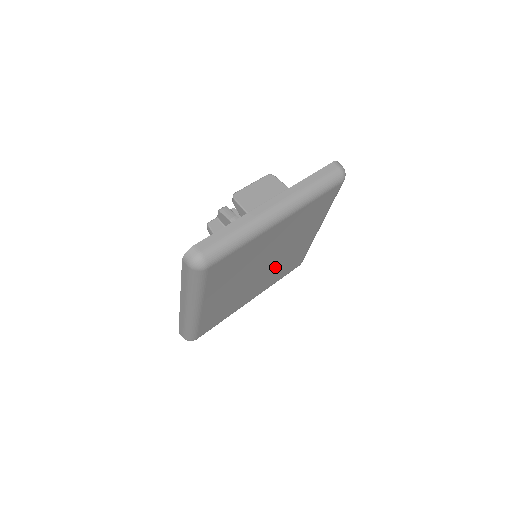
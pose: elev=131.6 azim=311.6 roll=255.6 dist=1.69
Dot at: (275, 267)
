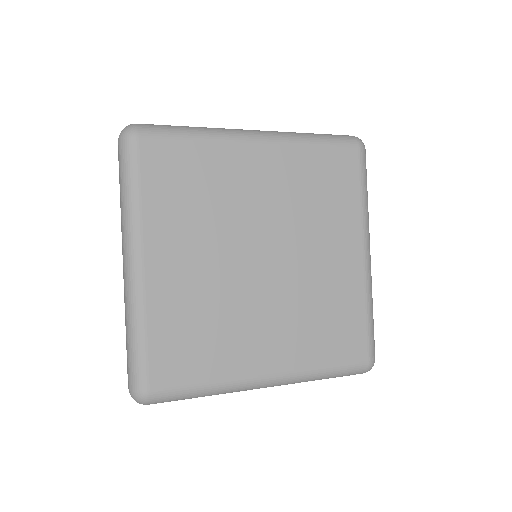
Dot at: (294, 294)
